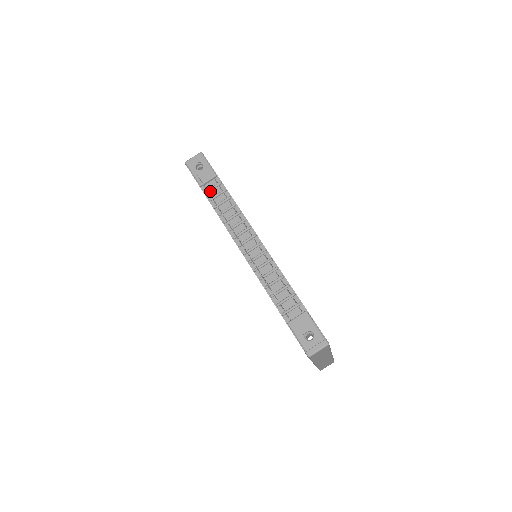
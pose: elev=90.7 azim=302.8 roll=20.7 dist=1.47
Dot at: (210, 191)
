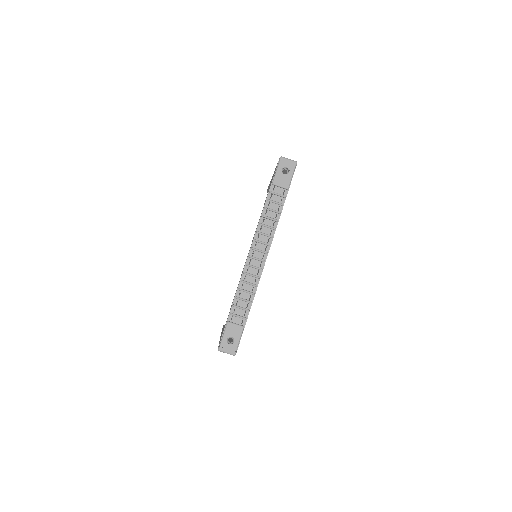
Dot at: (274, 194)
